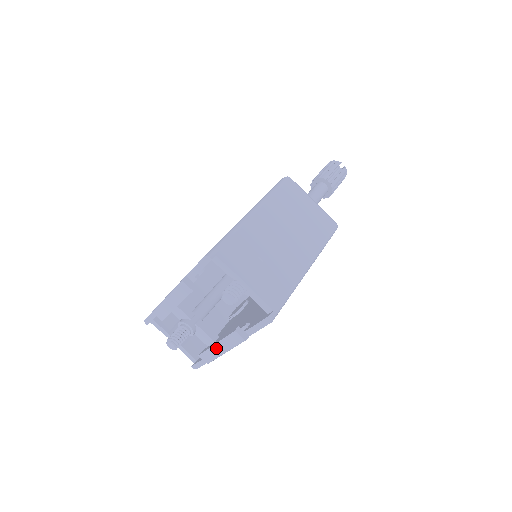
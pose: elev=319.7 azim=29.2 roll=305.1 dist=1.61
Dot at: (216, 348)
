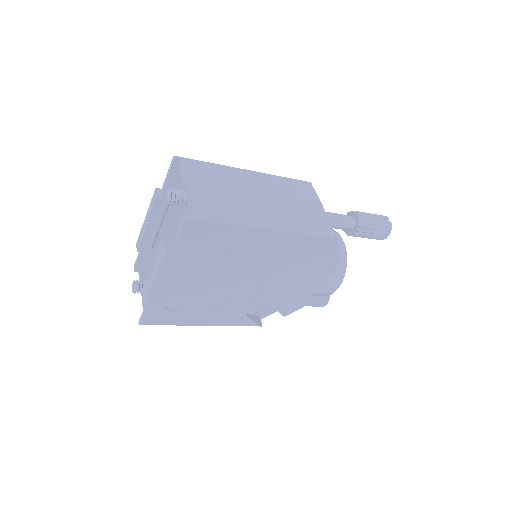
Dot at: (150, 273)
